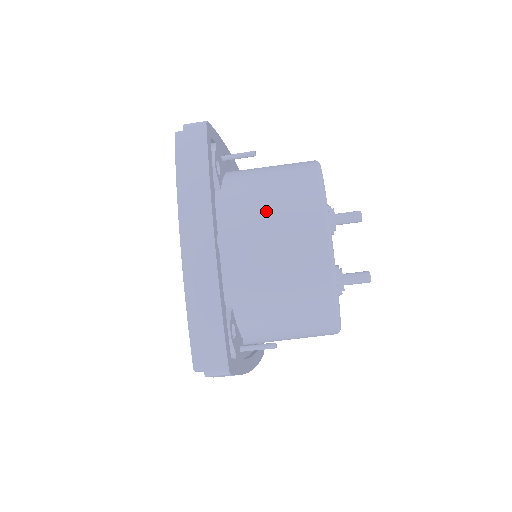
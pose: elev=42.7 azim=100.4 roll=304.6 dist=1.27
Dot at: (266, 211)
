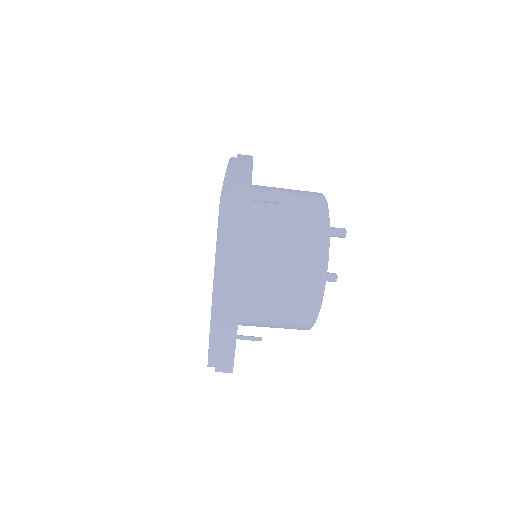
Dot at: (280, 269)
